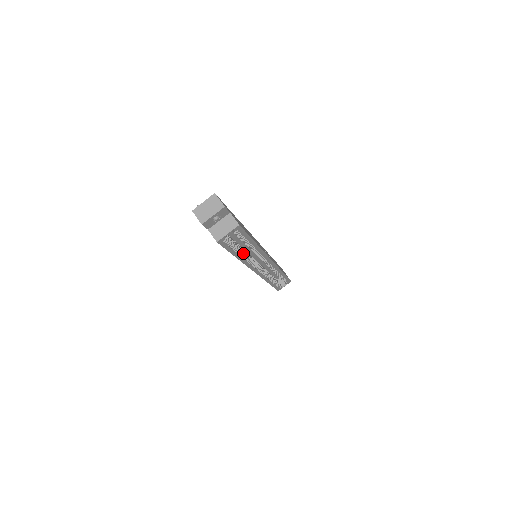
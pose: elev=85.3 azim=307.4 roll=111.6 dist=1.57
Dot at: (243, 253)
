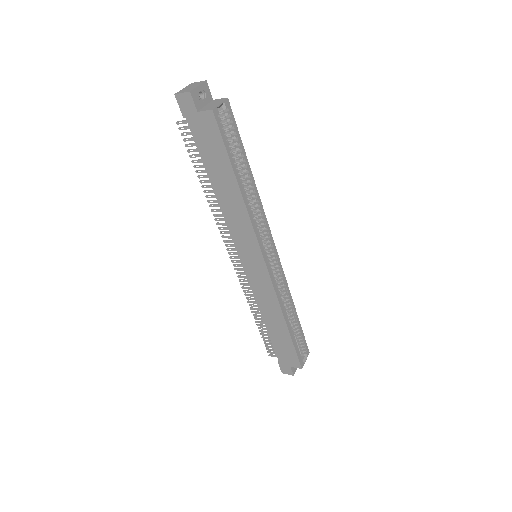
Dot at: (242, 185)
